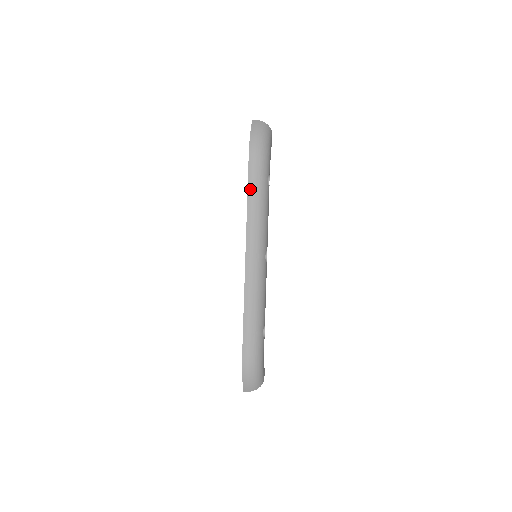
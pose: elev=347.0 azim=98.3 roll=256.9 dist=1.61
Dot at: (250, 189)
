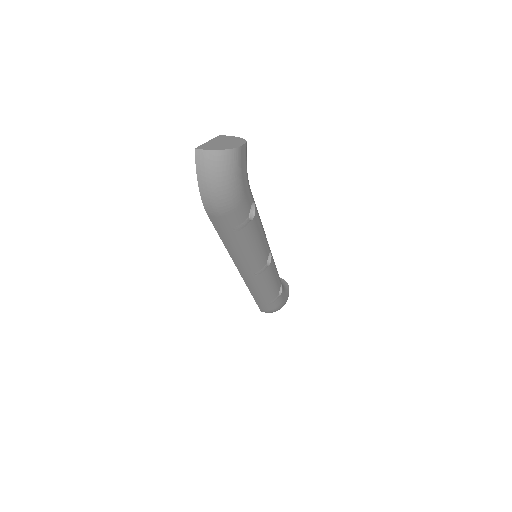
Dot at: (224, 239)
